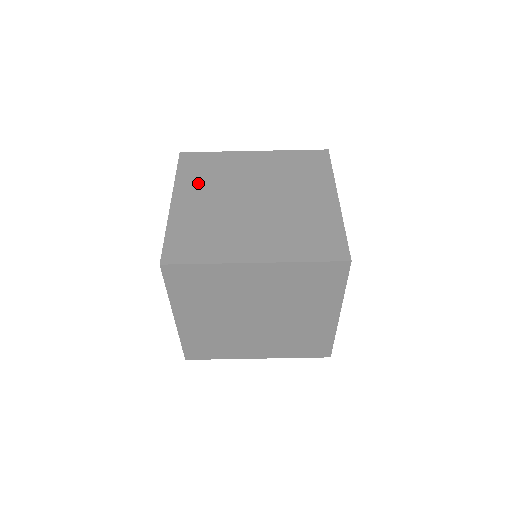
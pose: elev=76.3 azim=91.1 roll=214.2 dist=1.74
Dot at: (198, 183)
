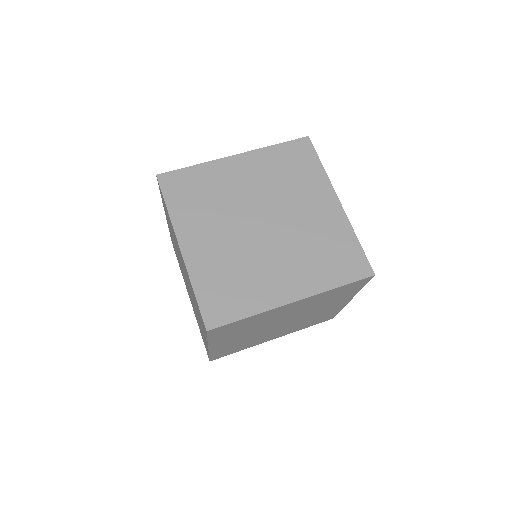
Dot at: occluded
